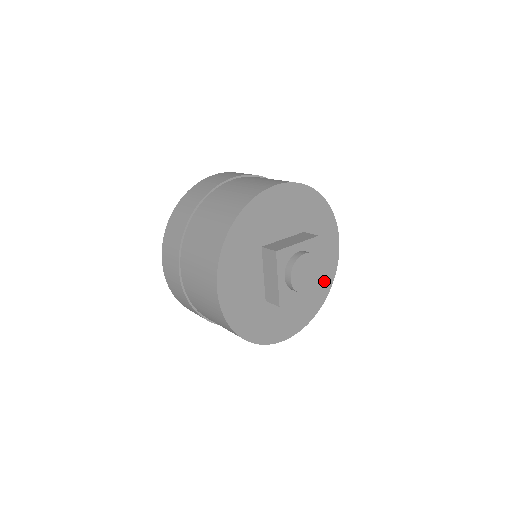
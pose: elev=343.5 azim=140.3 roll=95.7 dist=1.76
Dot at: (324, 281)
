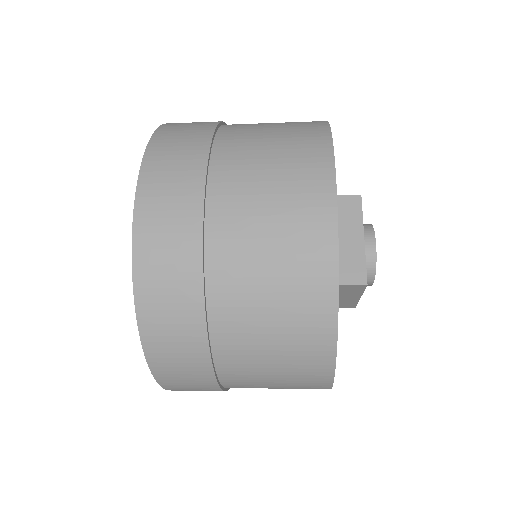
Dot at: occluded
